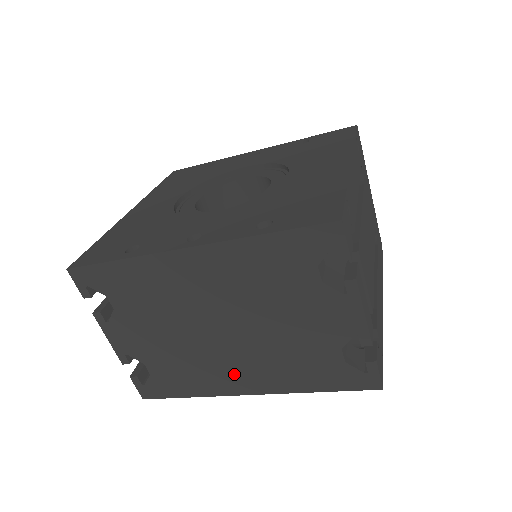
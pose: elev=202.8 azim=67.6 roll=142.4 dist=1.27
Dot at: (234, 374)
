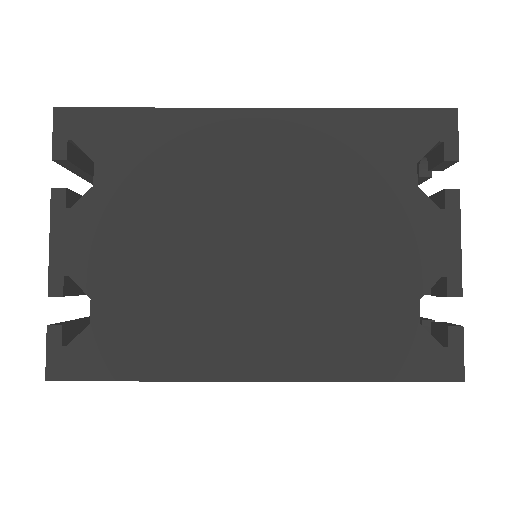
Dot at: (242, 334)
